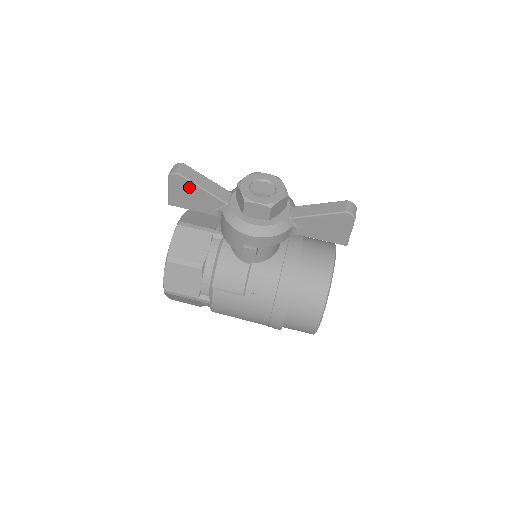
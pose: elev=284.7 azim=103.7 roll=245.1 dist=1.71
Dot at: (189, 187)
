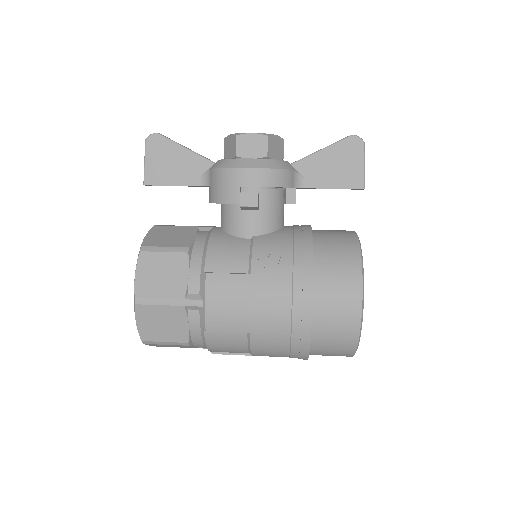
Dot at: (169, 149)
